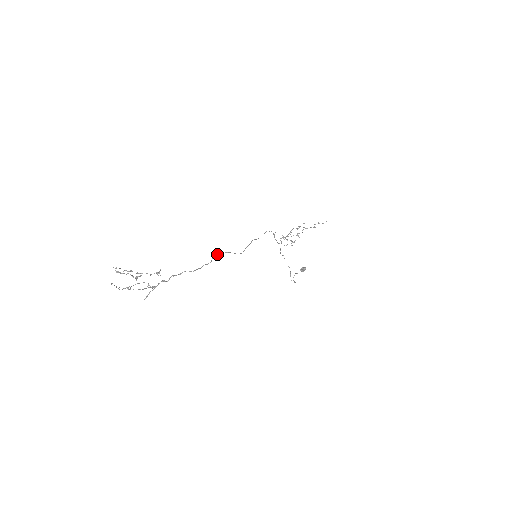
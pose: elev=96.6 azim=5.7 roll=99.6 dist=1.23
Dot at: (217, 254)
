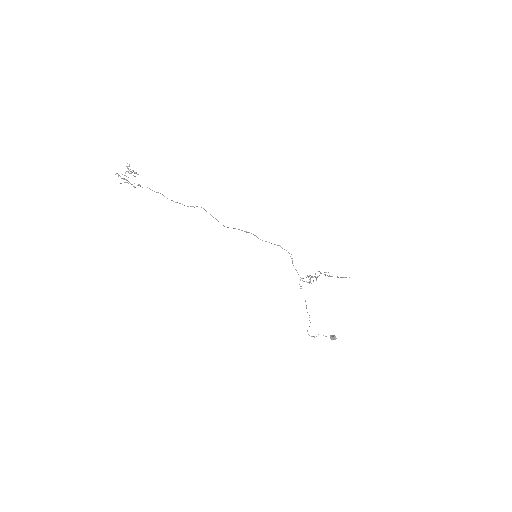
Dot at: occluded
